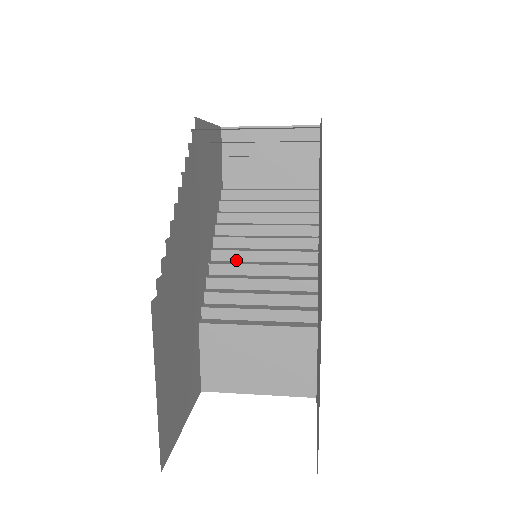
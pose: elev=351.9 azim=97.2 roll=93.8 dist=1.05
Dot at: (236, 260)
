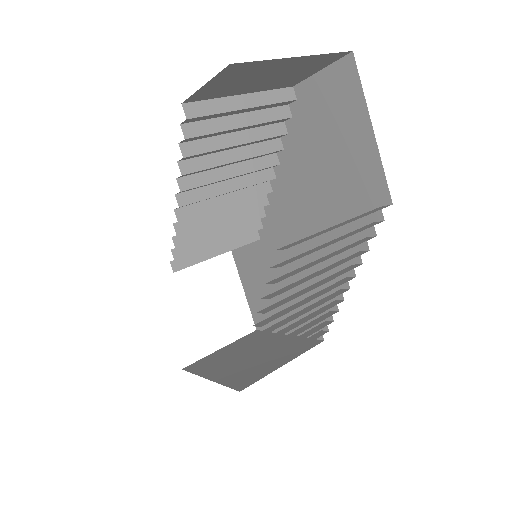
Dot at: (200, 201)
